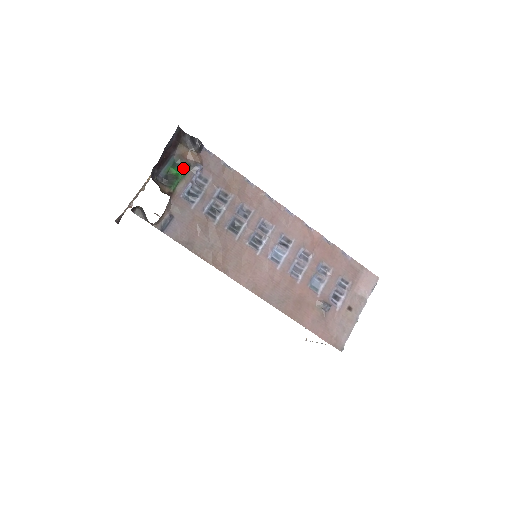
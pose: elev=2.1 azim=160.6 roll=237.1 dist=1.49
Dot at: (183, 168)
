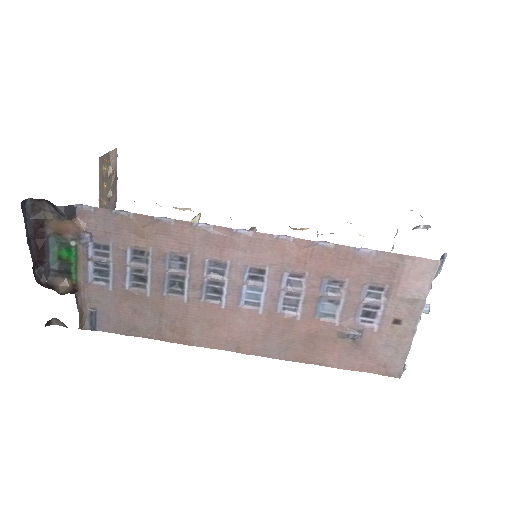
Dot at: (69, 247)
